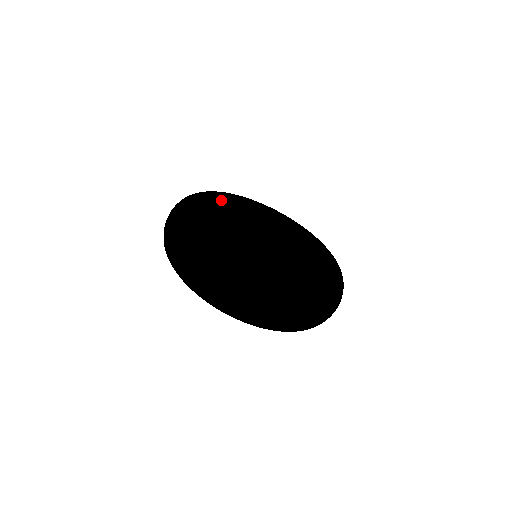
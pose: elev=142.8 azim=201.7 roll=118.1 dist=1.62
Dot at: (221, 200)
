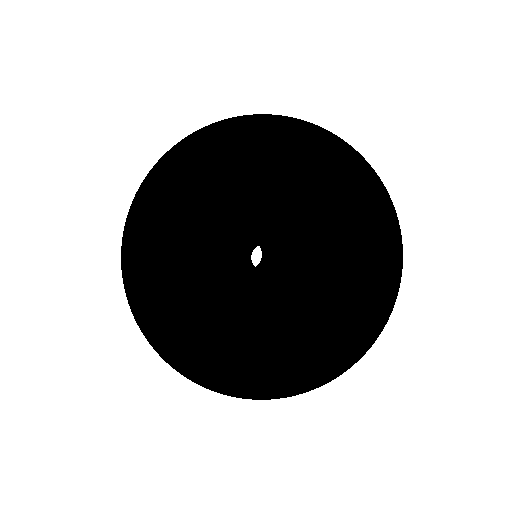
Dot at: (168, 207)
